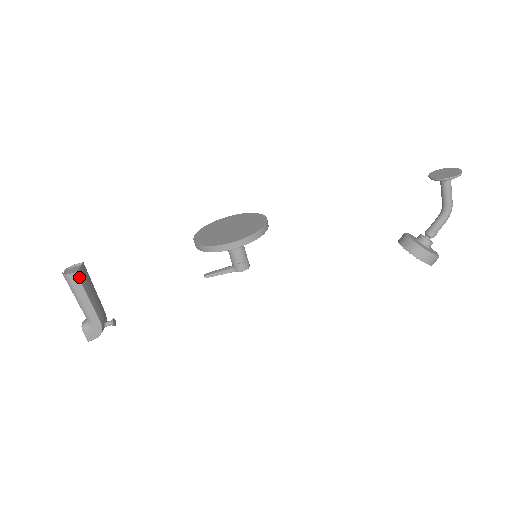
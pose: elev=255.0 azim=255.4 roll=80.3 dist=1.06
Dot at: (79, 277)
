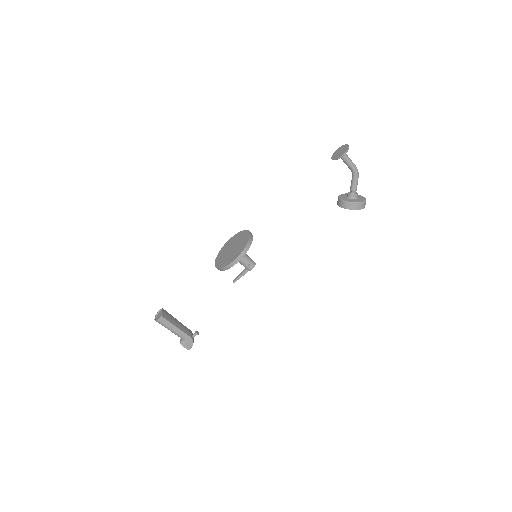
Dot at: (164, 318)
